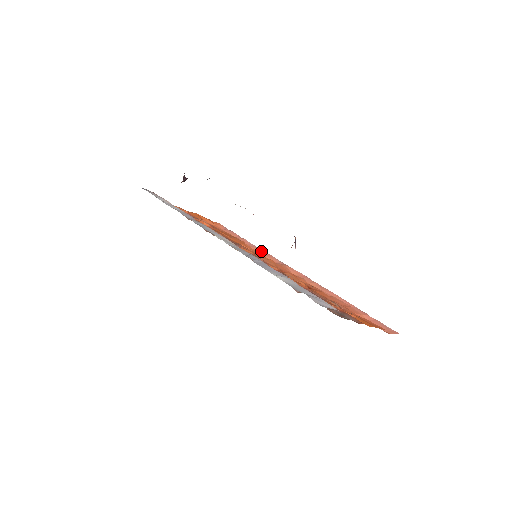
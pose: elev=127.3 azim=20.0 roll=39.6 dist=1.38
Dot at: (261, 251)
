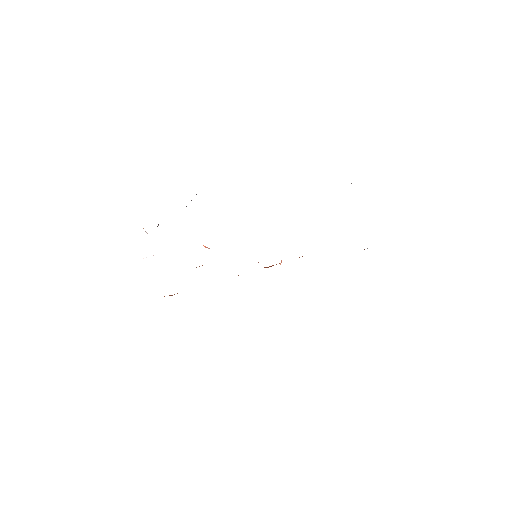
Dot at: occluded
